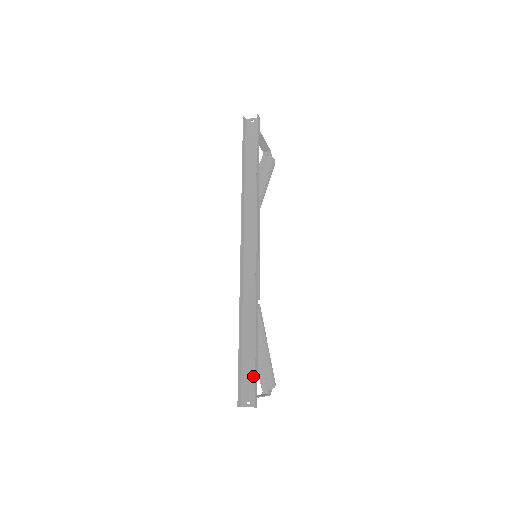
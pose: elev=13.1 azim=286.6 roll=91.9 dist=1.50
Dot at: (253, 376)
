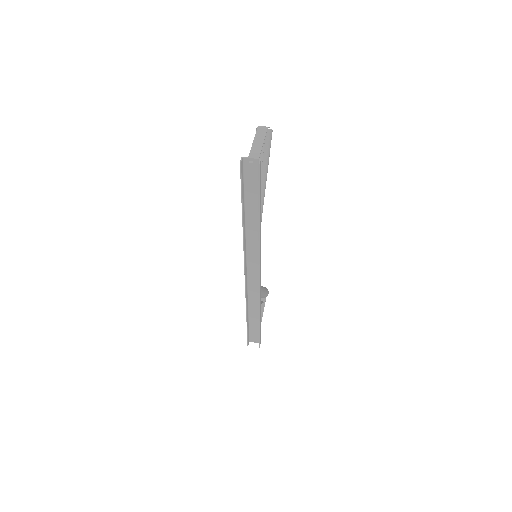
Dot at: (258, 332)
